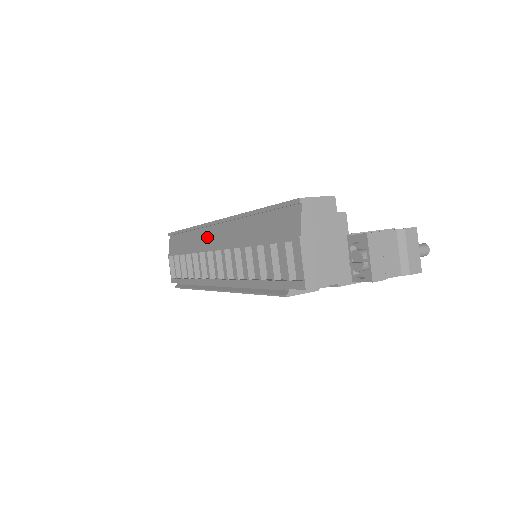
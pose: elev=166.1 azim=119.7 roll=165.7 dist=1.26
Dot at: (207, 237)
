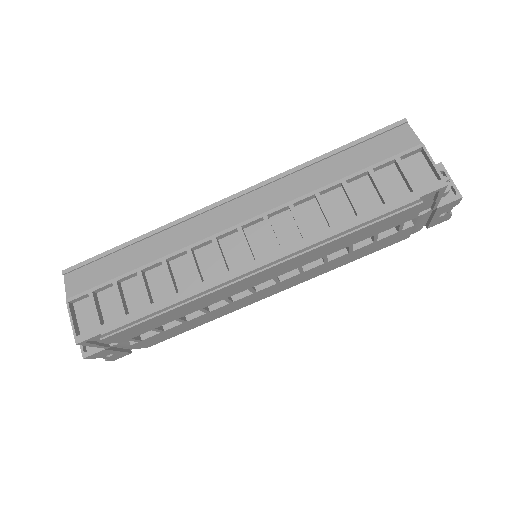
Dot at: (209, 223)
